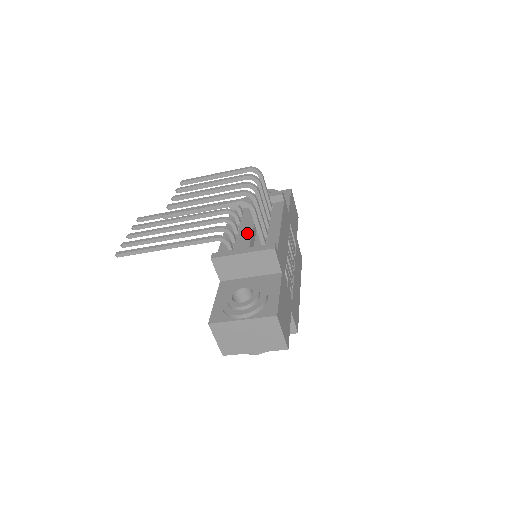
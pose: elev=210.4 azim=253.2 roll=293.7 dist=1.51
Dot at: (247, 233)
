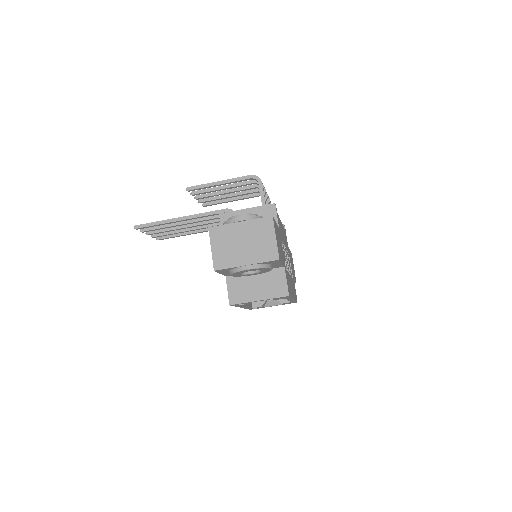
Dot at: occluded
